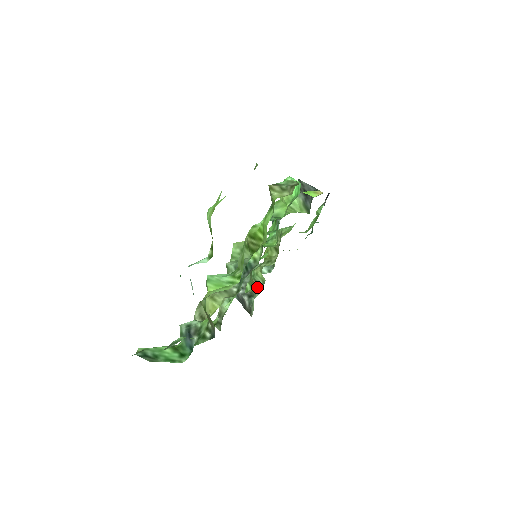
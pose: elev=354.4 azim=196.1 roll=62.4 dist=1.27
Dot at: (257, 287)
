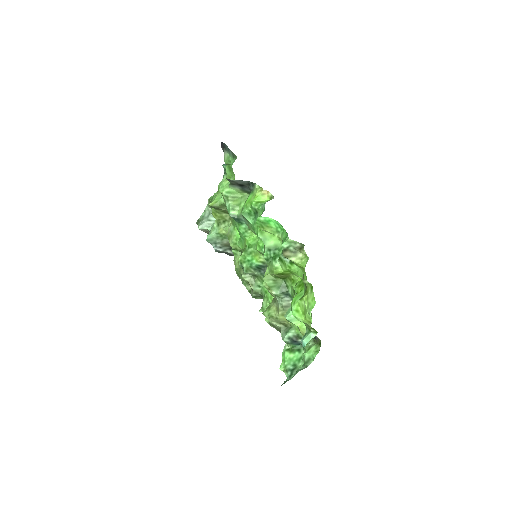
Dot at: occluded
